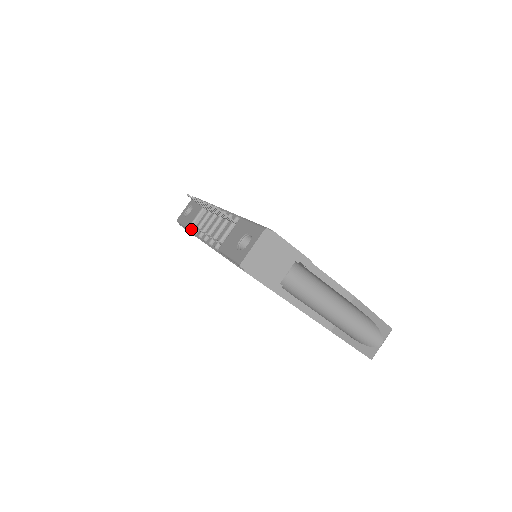
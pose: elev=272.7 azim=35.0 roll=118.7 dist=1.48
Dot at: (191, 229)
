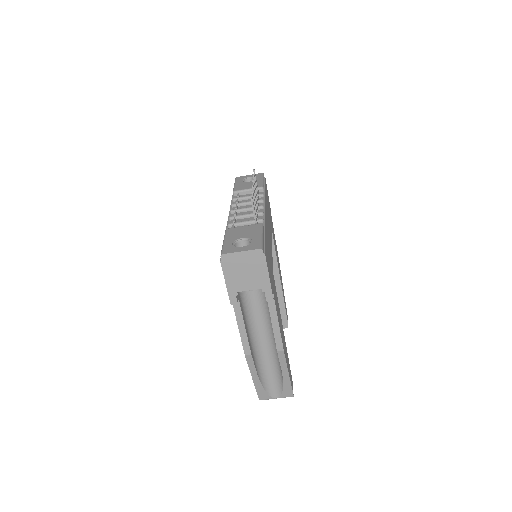
Dot at: (235, 194)
